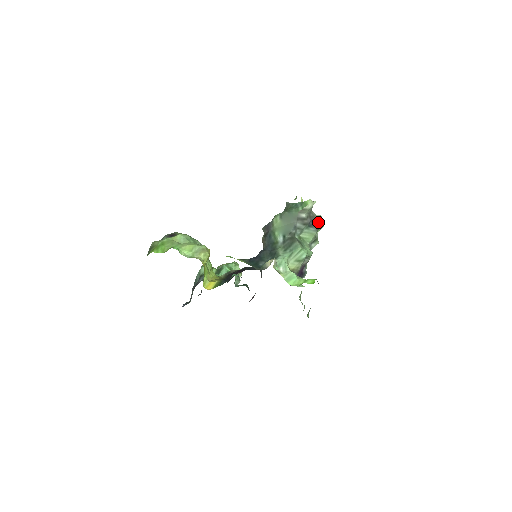
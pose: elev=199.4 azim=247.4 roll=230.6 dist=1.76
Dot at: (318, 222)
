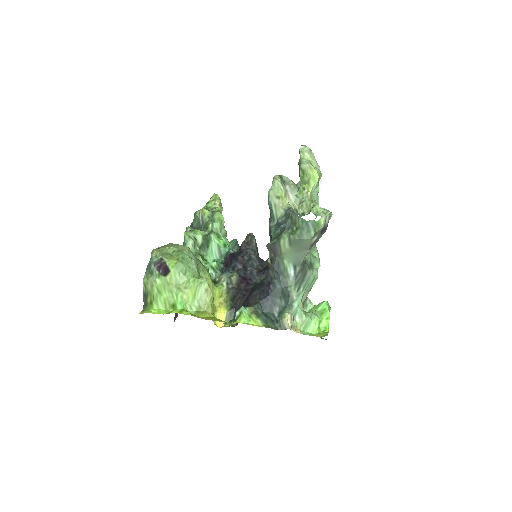
Dot at: (327, 224)
